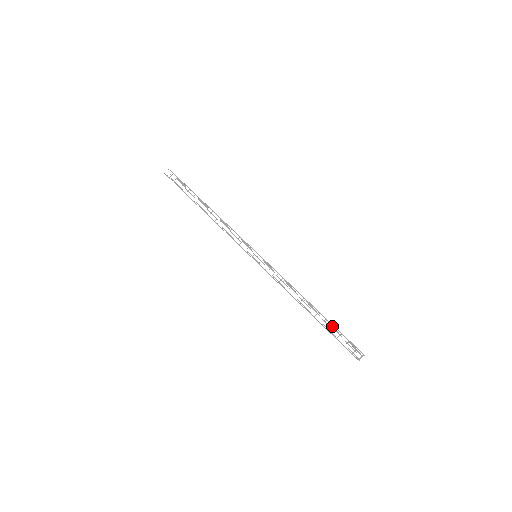
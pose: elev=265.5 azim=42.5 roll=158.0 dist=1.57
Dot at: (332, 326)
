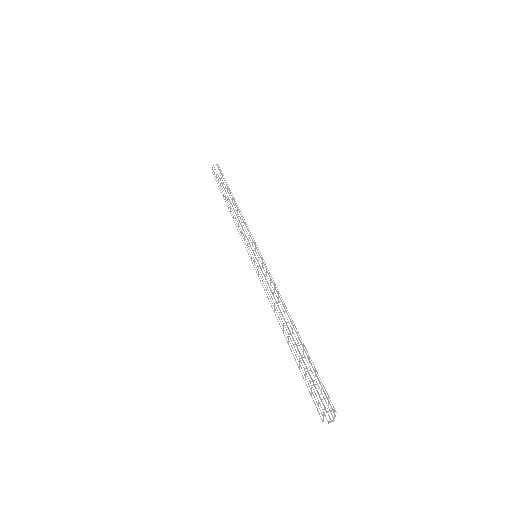
Dot at: occluded
